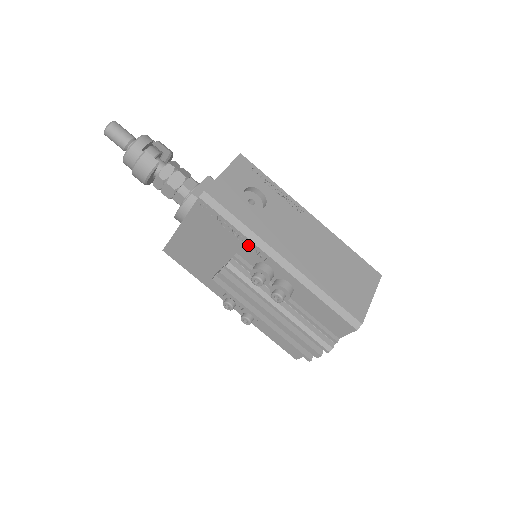
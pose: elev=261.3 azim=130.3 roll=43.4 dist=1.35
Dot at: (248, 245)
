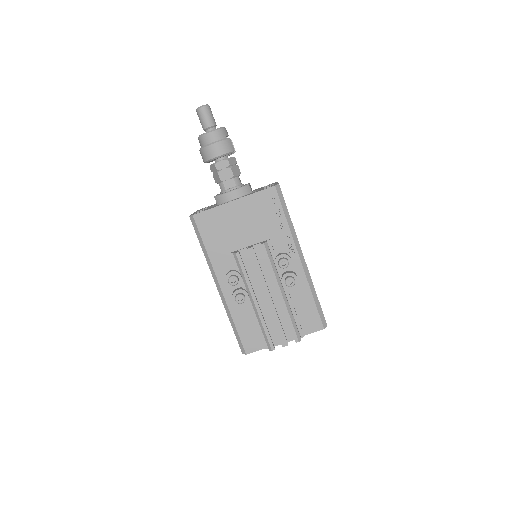
Dot at: (286, 236)
